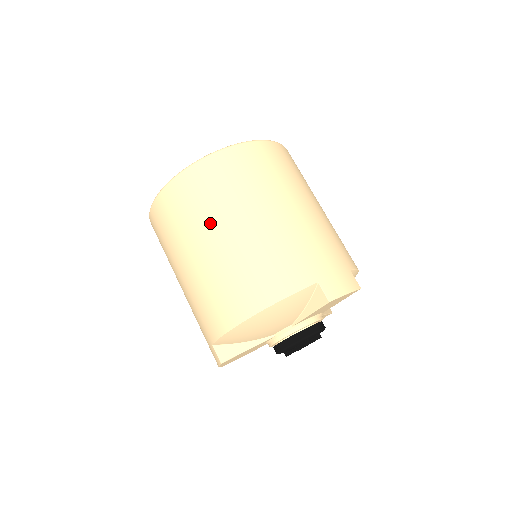
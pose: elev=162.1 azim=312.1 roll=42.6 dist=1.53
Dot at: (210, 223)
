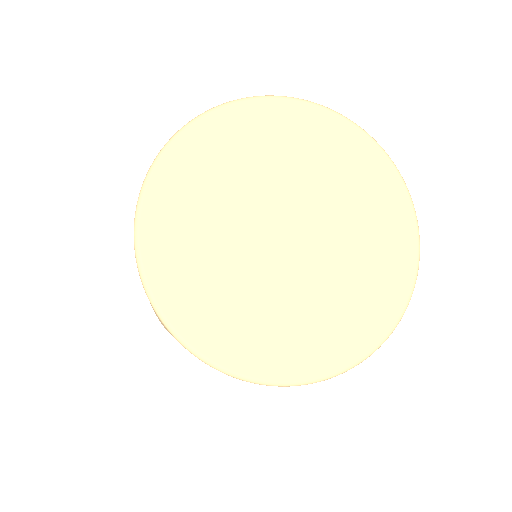
Dot at: occluded
